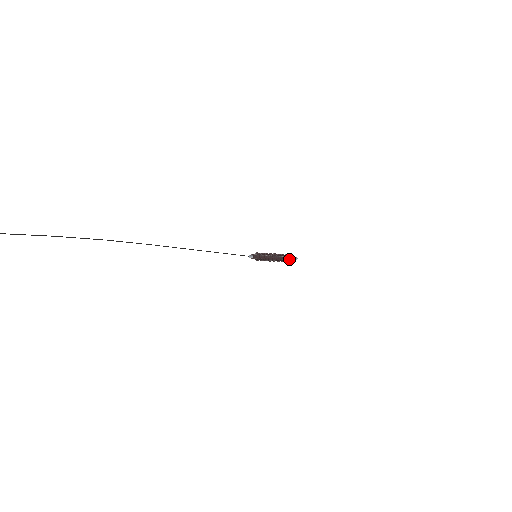
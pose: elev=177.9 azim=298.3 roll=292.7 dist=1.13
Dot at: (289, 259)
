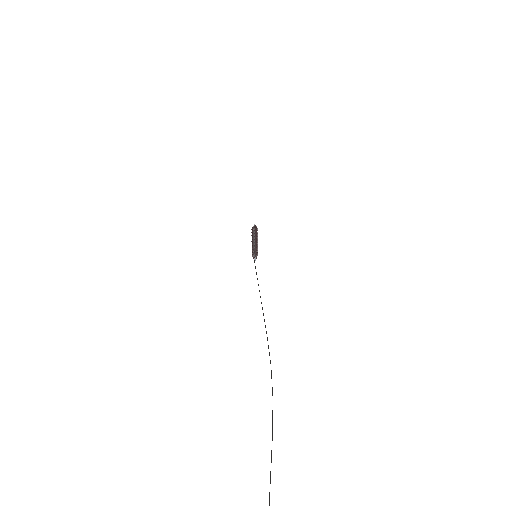
Dot at: (257, 233)
